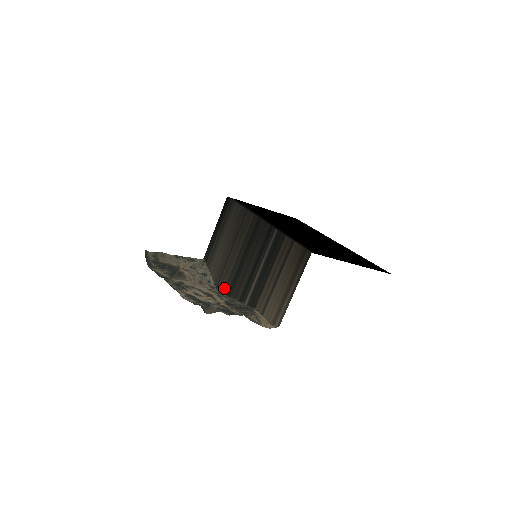
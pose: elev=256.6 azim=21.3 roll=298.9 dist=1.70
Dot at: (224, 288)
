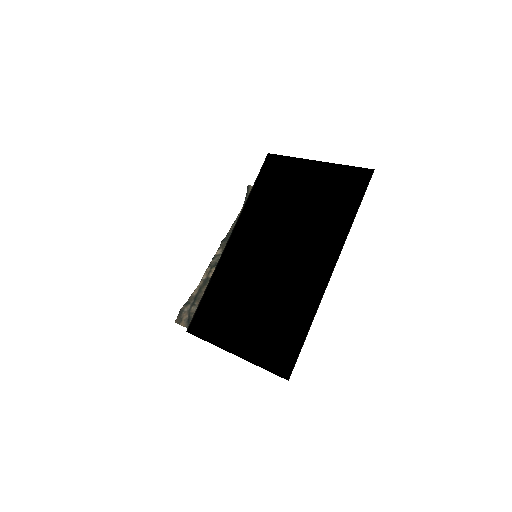
Dot at: occluded
